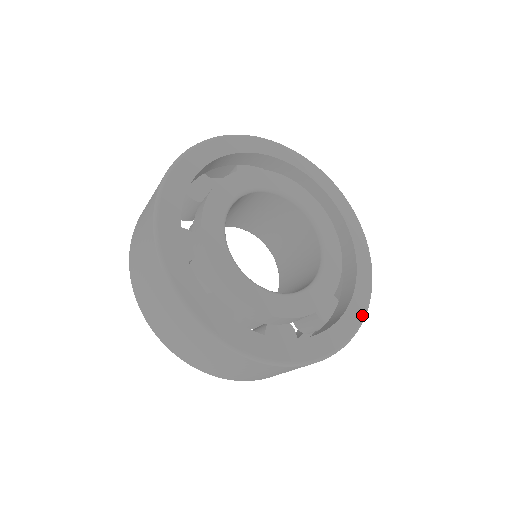
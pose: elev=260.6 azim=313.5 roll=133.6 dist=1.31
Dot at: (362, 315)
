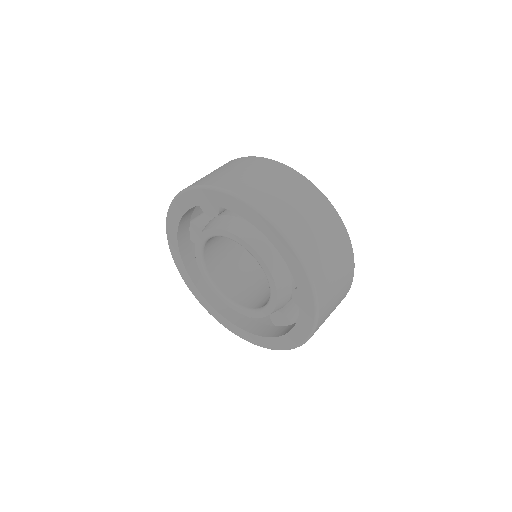
Dot at: occluded
